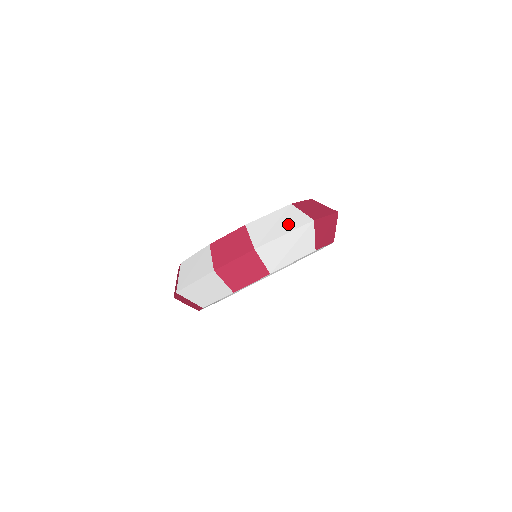
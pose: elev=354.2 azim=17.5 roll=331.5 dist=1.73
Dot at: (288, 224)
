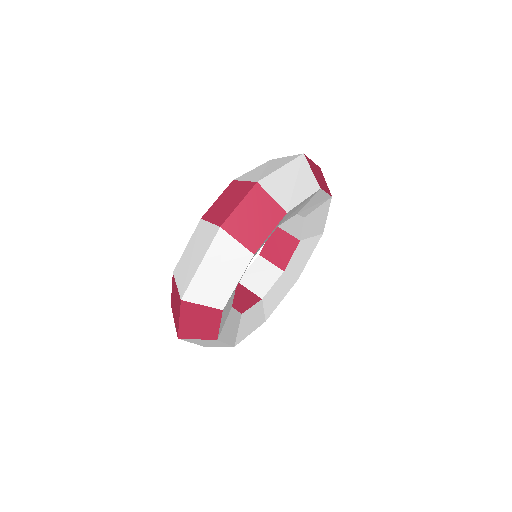
Dot at: (279, 164)
